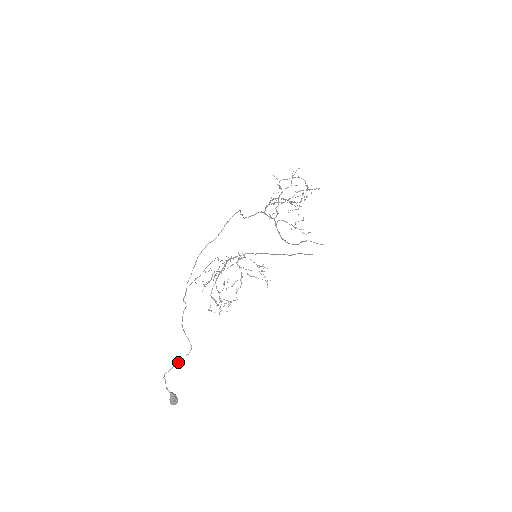
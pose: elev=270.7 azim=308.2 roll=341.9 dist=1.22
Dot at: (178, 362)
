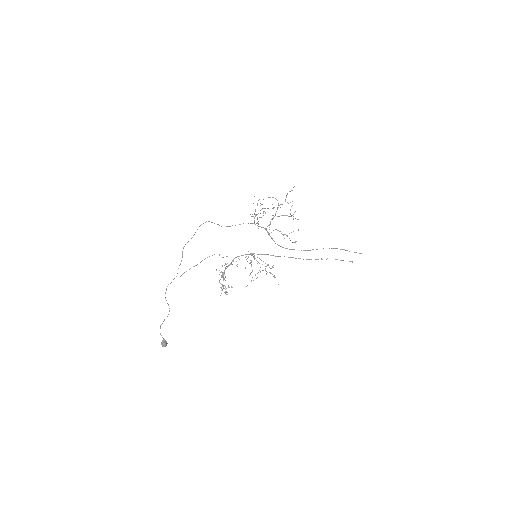
Dot at: (164, 319)
